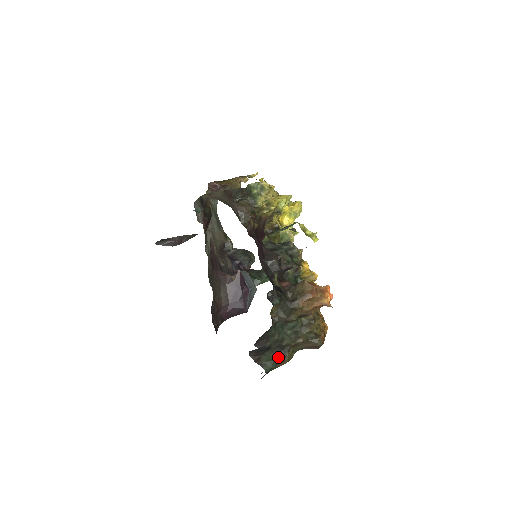
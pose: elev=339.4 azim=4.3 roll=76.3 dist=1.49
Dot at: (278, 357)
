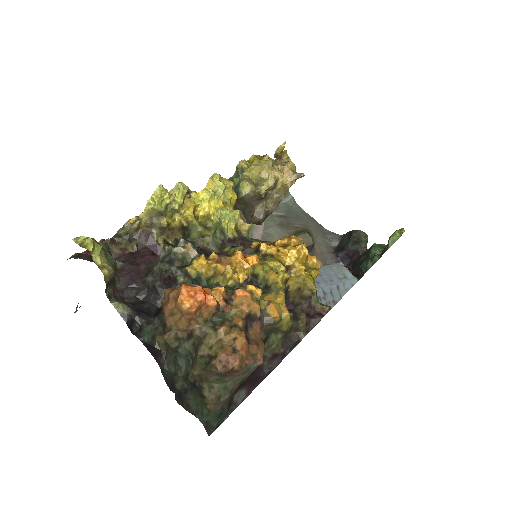
Dot at: (200, 399)
